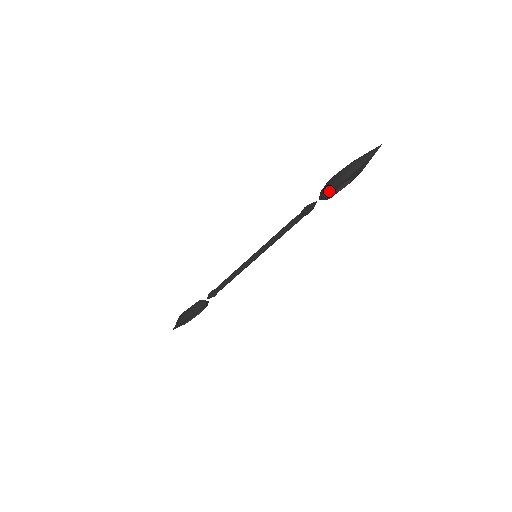
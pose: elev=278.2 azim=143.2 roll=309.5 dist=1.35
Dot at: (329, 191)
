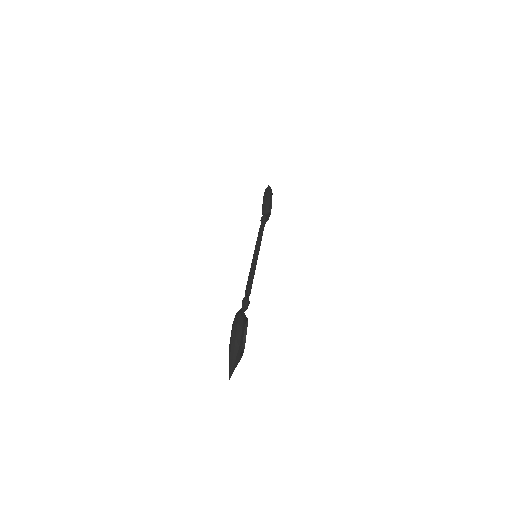
Dot at: (269, 193)
